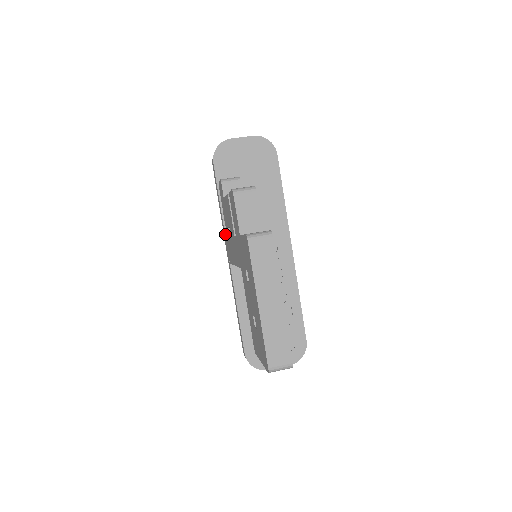
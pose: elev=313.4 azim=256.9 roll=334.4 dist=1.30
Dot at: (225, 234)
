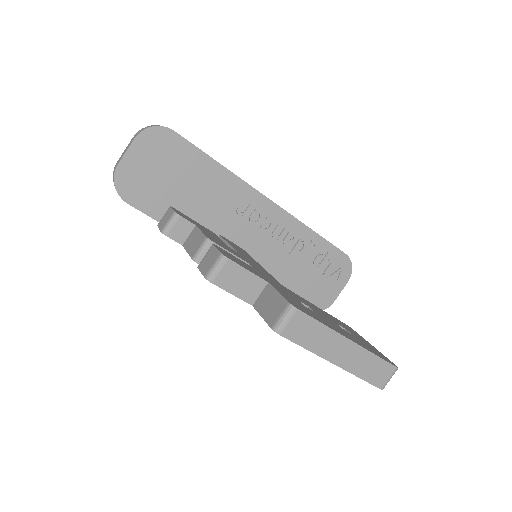
Dot at: occluded
